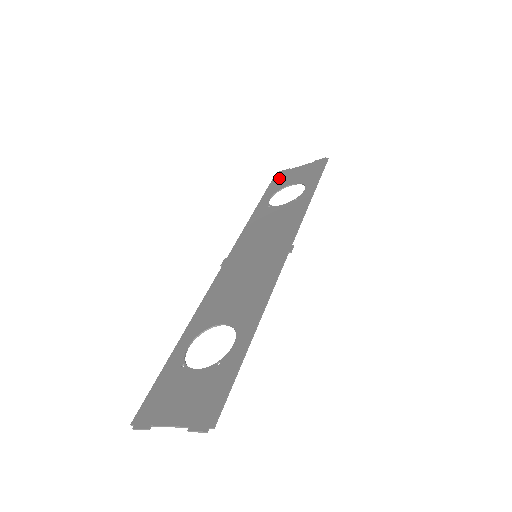
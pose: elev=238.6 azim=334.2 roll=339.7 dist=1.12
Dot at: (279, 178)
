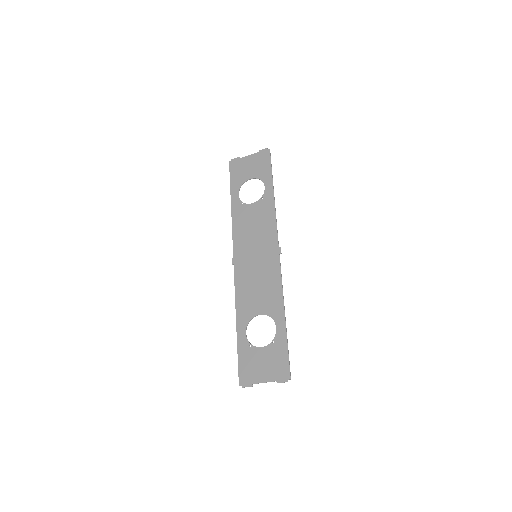
Dot at: (235, 169)
